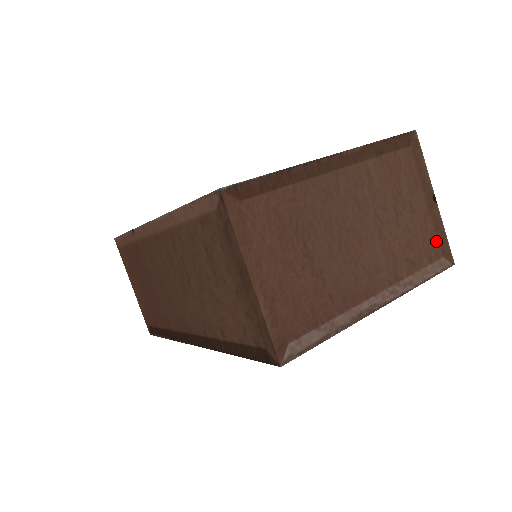
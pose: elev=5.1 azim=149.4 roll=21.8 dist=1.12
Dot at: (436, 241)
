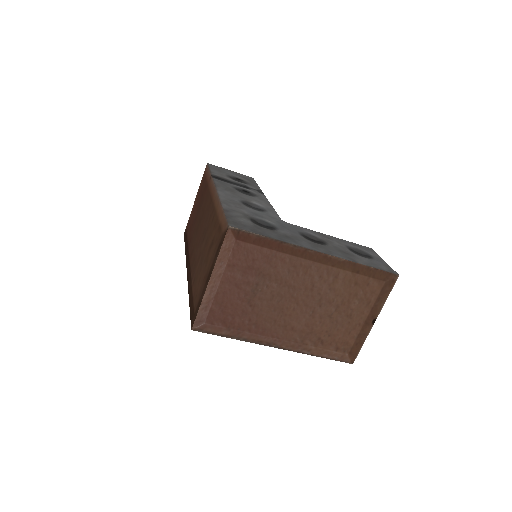
Dot at: (351, 343)
